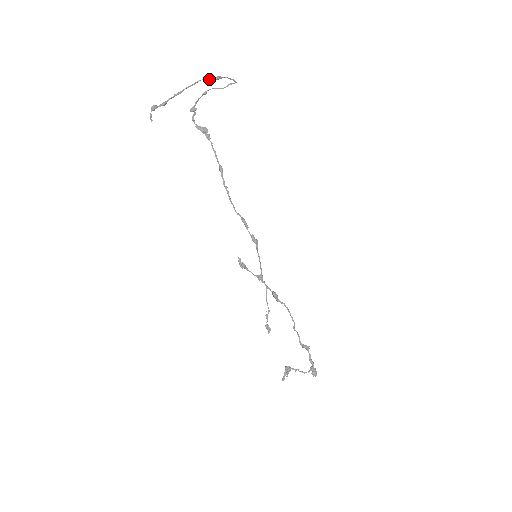
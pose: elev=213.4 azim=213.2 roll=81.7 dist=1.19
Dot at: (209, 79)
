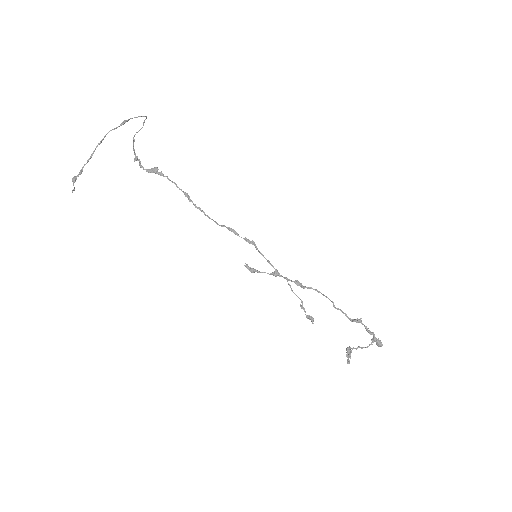
Dot at: (114, 129)
